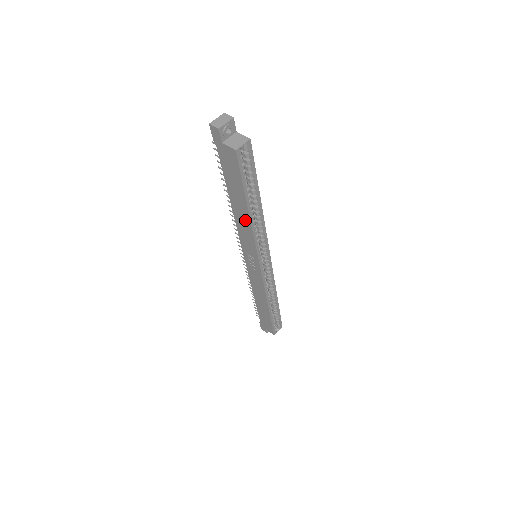
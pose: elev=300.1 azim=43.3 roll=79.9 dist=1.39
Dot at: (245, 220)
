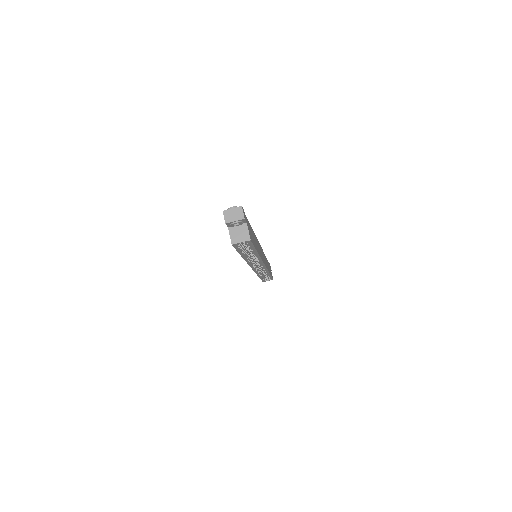
Dot at: occluded
